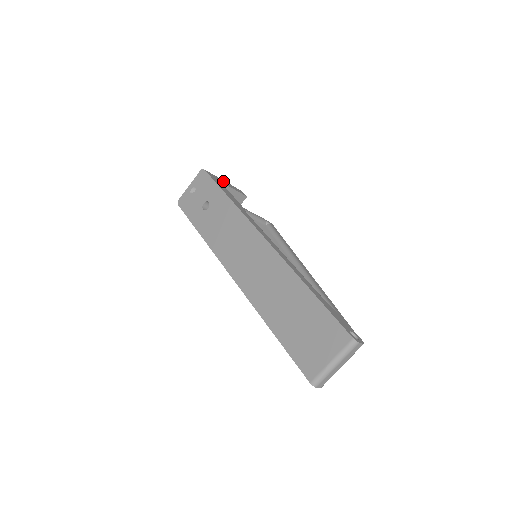
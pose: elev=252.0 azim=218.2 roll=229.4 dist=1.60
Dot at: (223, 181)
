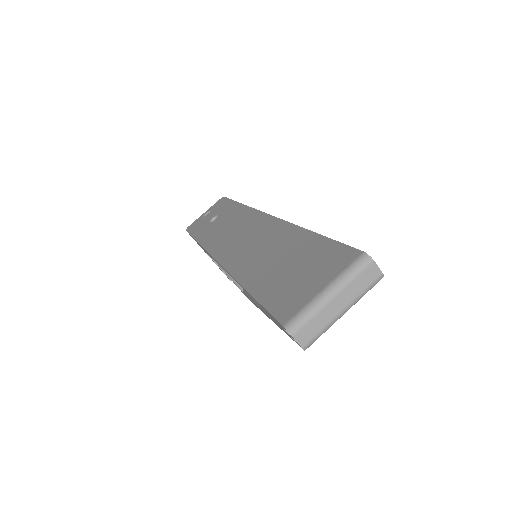
Dot at: occluded
